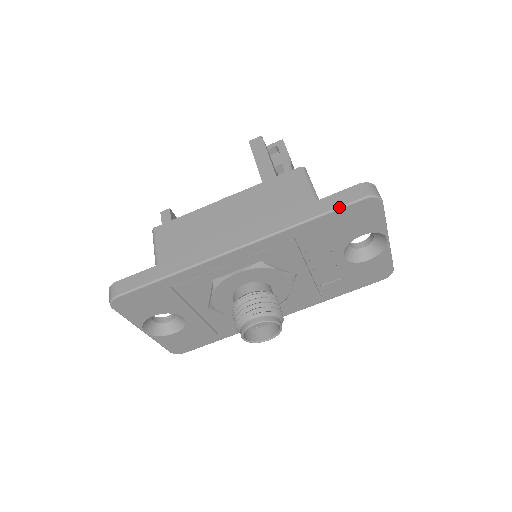
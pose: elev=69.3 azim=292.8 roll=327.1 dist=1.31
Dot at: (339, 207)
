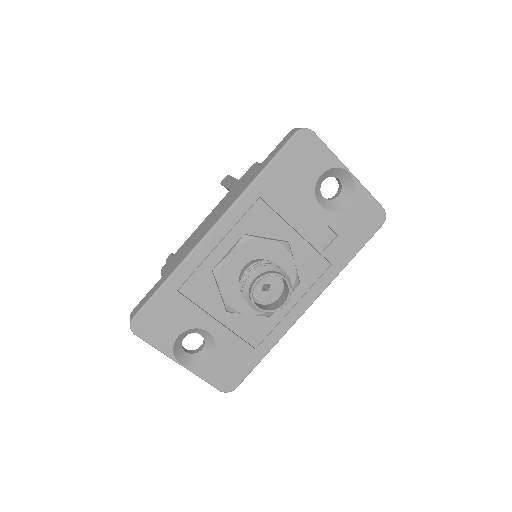
Dot at: (279, 151)
